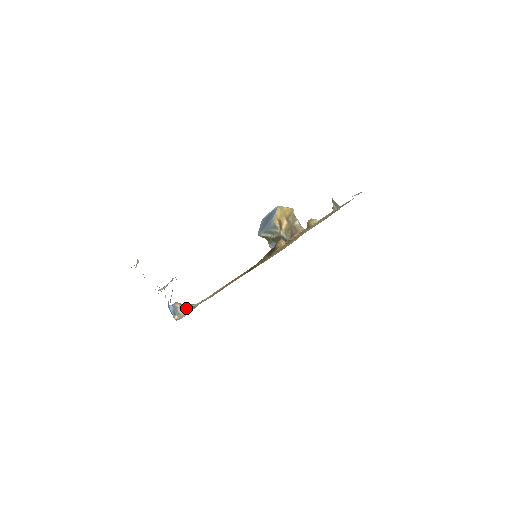
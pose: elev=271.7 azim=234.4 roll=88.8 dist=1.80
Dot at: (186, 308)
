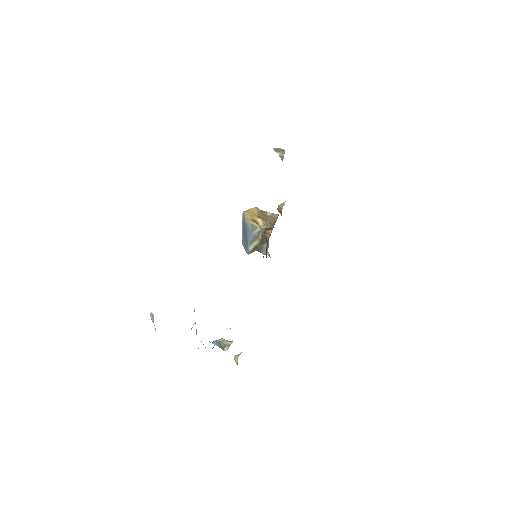
Dot at: (236, 363)
